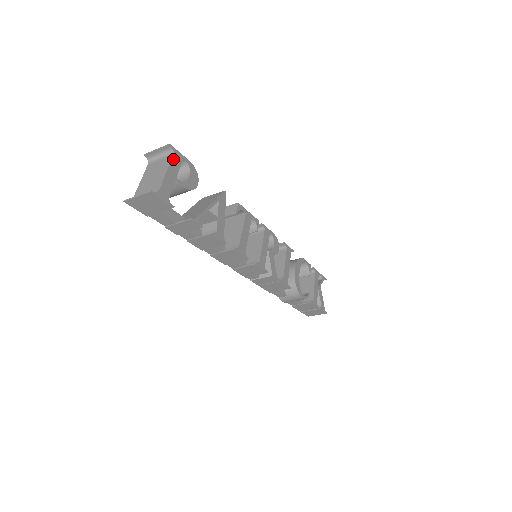
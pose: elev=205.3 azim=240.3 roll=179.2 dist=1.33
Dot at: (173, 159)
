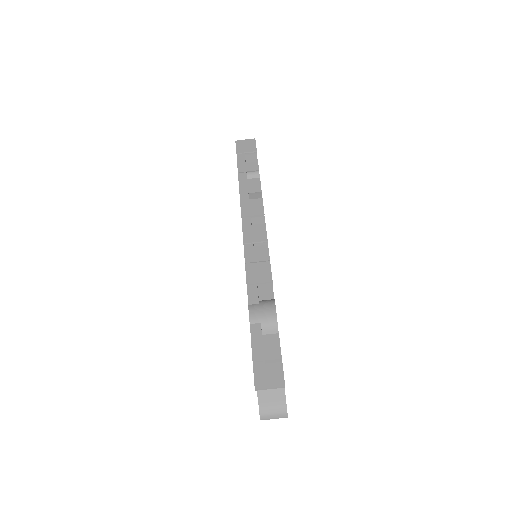
Dot at: occluded
